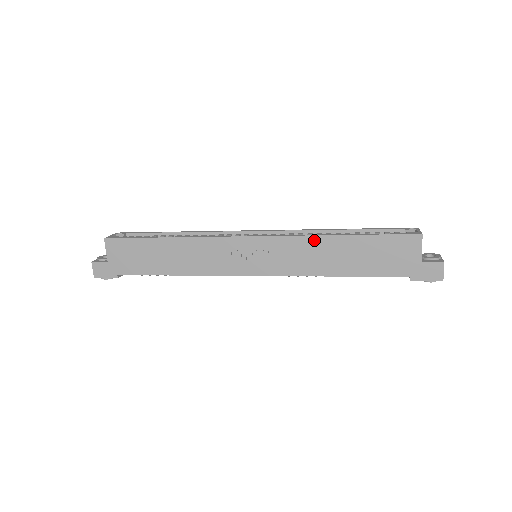
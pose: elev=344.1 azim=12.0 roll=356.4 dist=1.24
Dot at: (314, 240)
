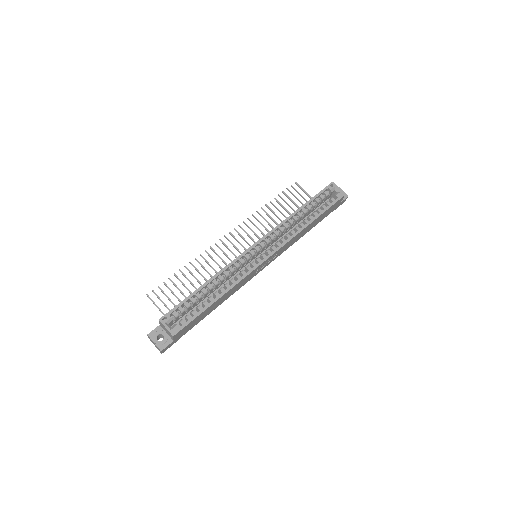
Dot at: occluded
